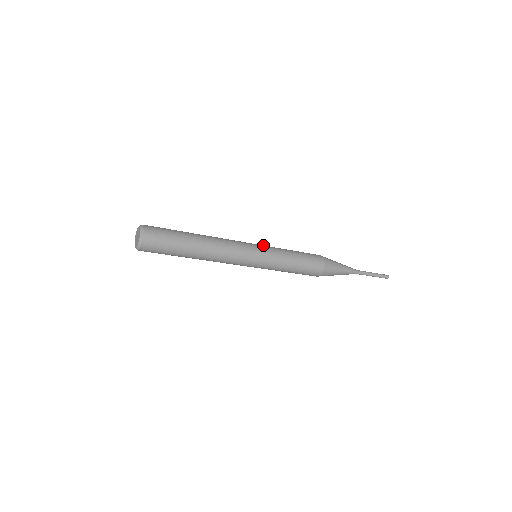
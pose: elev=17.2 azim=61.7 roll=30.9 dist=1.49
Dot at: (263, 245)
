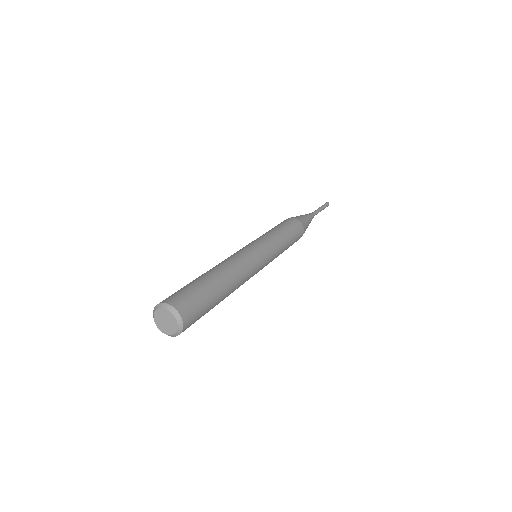
Dot at: (271, 251)
